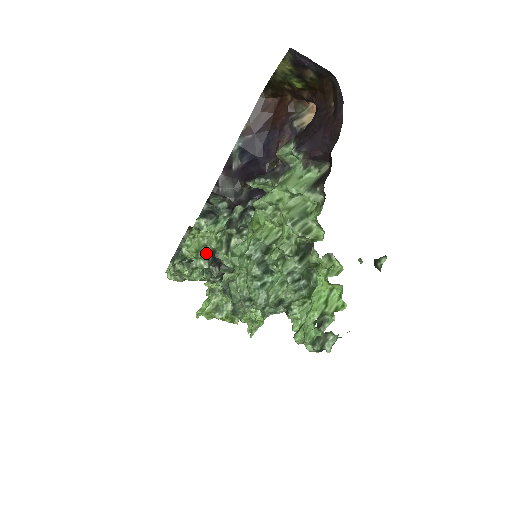
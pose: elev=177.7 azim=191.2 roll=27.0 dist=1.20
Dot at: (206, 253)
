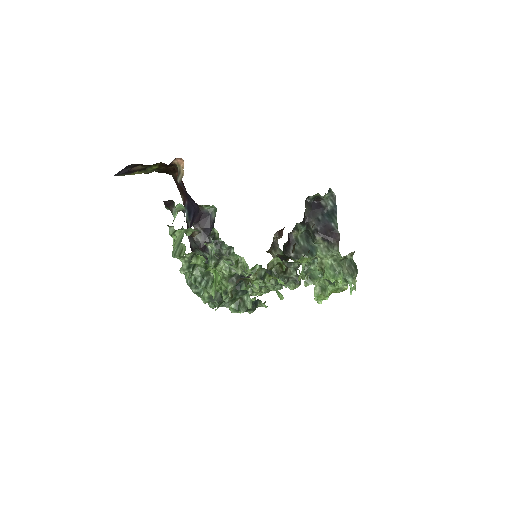
Dot at: (228, 280)
